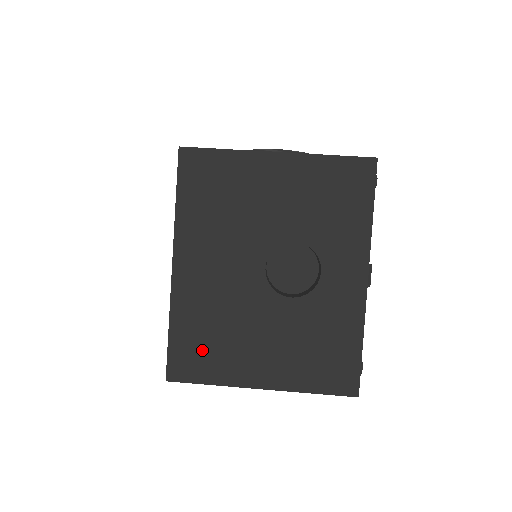
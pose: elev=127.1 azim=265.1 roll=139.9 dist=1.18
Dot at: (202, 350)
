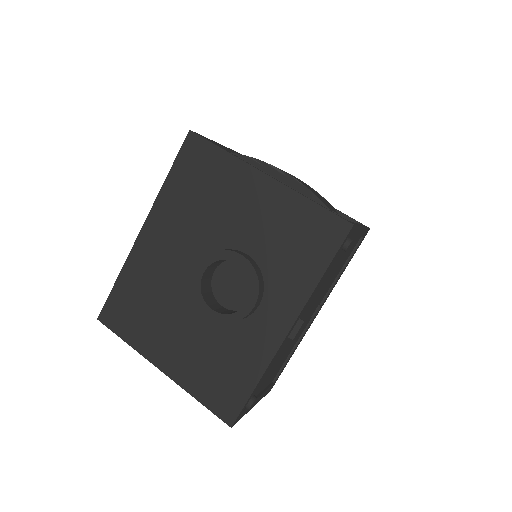
Dot at: (132, 311)
